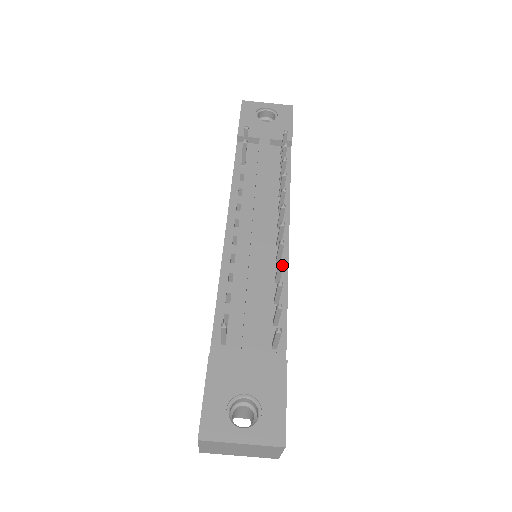
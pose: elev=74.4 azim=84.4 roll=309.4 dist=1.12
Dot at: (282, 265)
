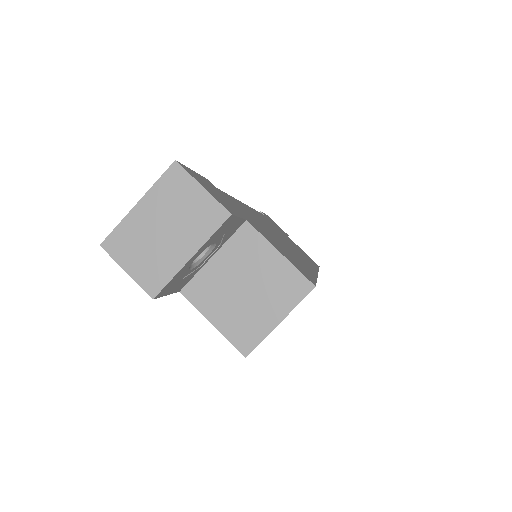
Dot at: occluded
